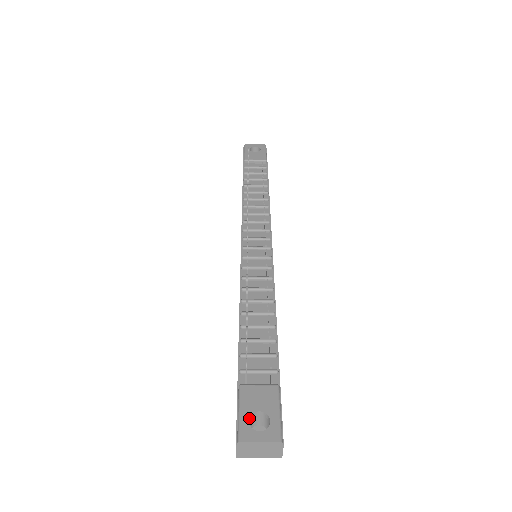
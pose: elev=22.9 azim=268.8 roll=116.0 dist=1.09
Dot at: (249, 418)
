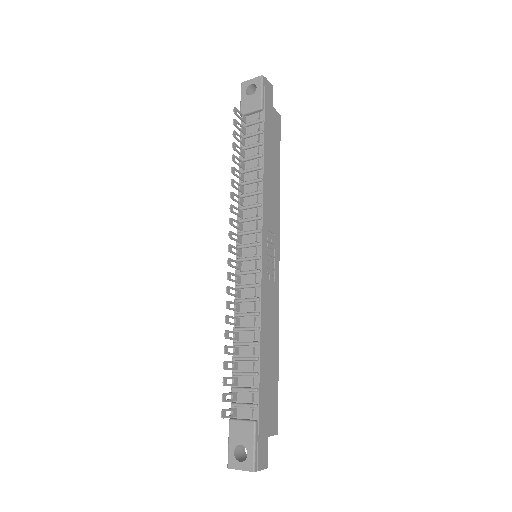
Dot at: (234, 450)
